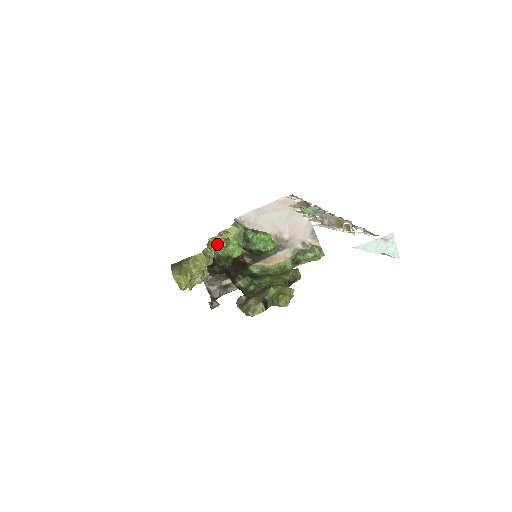
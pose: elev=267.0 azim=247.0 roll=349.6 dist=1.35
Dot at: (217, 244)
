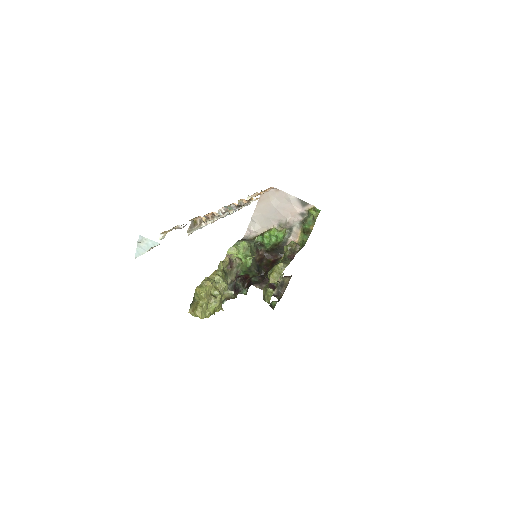
Dot at: (234, 266)
